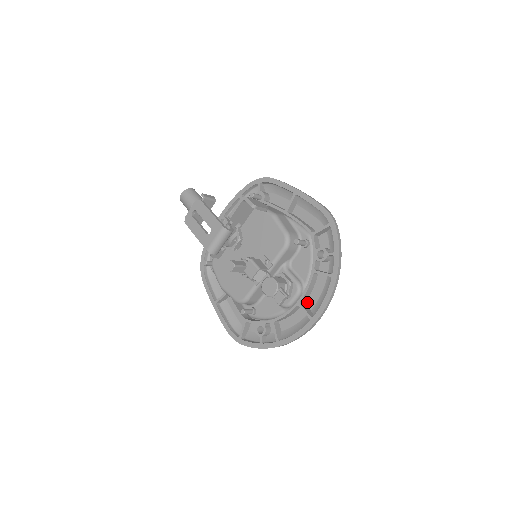
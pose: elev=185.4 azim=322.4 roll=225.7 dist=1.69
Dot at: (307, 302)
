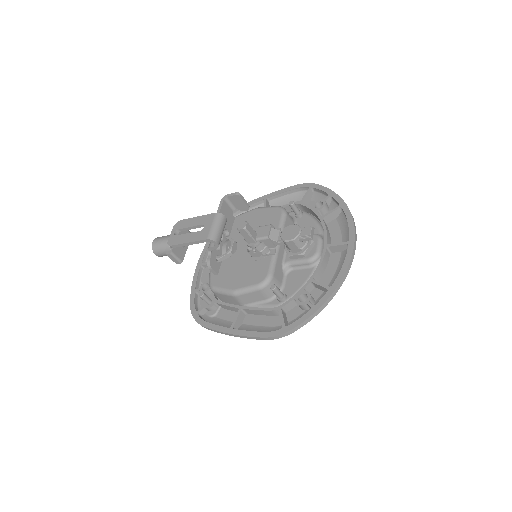
Dot at: occluded
